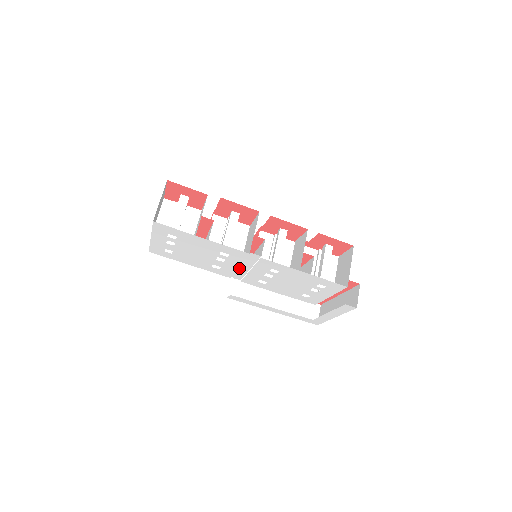
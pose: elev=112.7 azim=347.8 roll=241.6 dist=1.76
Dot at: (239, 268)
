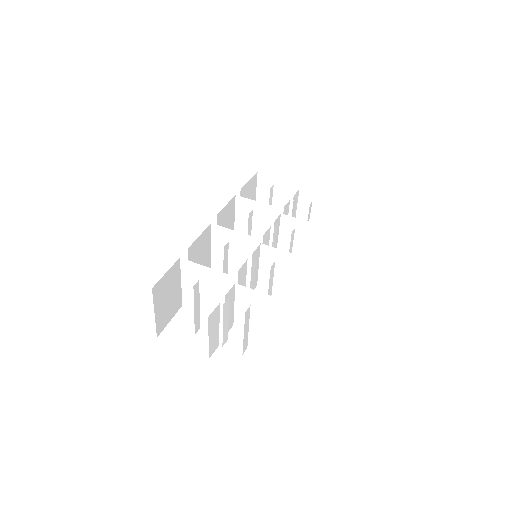
Dot at: occluded
